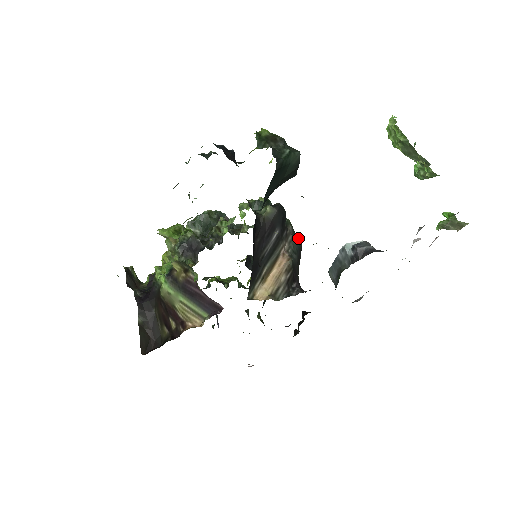
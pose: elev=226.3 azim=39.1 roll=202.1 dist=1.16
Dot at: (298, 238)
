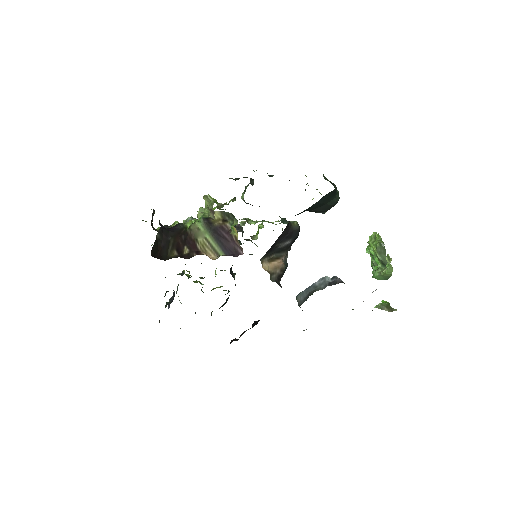
Dot at: occluded
